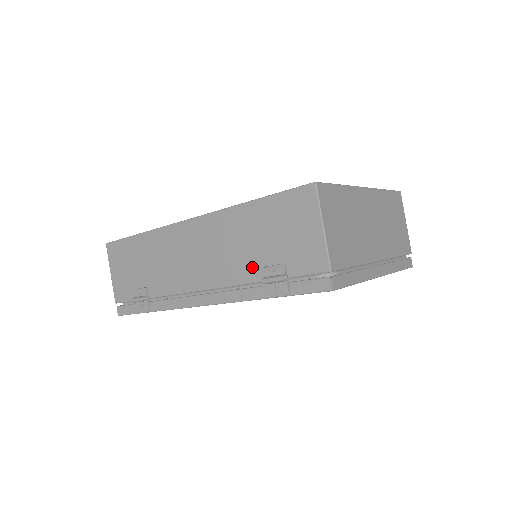
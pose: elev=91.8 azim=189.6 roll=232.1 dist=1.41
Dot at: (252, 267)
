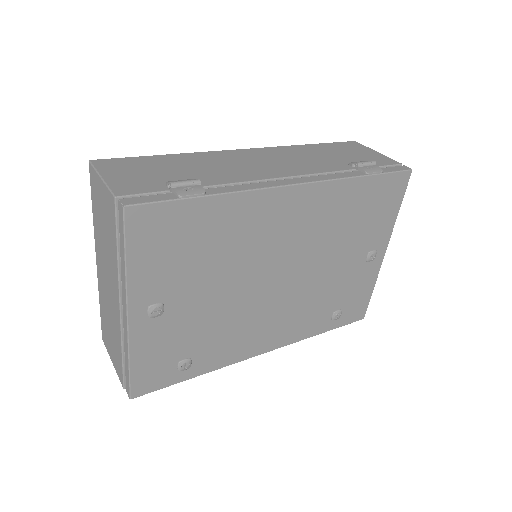
Dot at: (336, 164)
